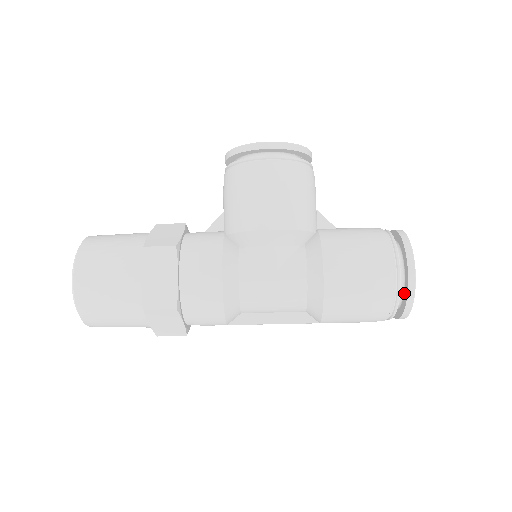
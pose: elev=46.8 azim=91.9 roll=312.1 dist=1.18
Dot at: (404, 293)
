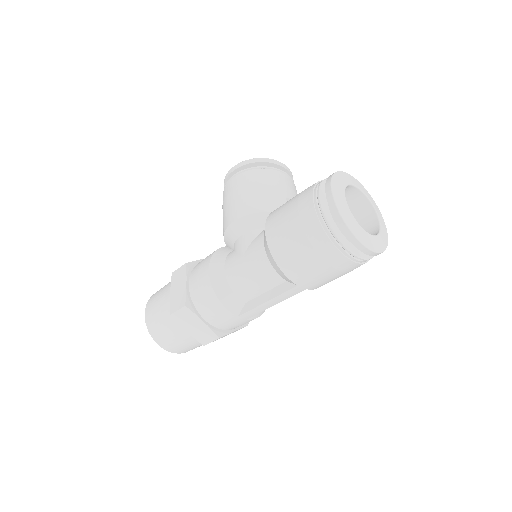
Dot at: occluded
